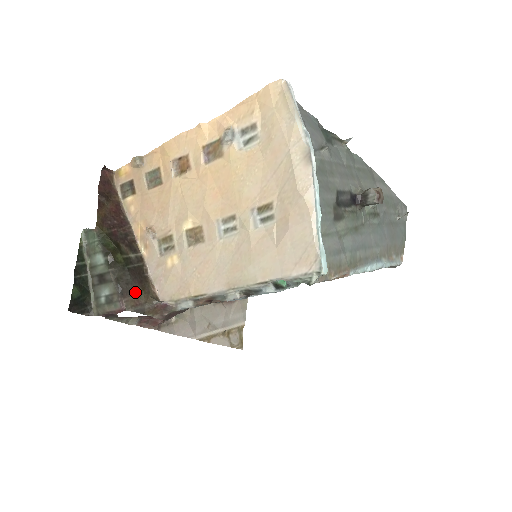
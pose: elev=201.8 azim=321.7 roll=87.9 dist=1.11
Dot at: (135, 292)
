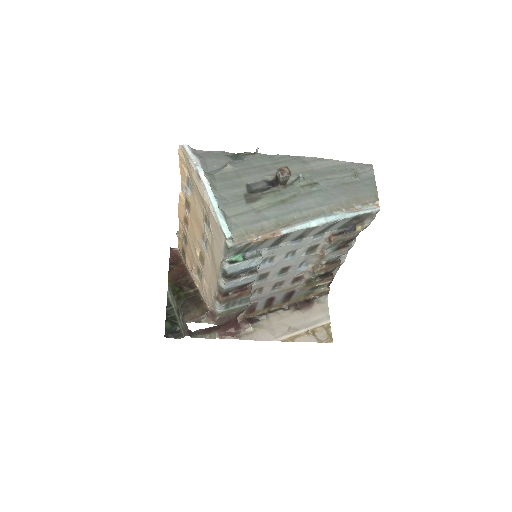
Dot at: (192, 311)
